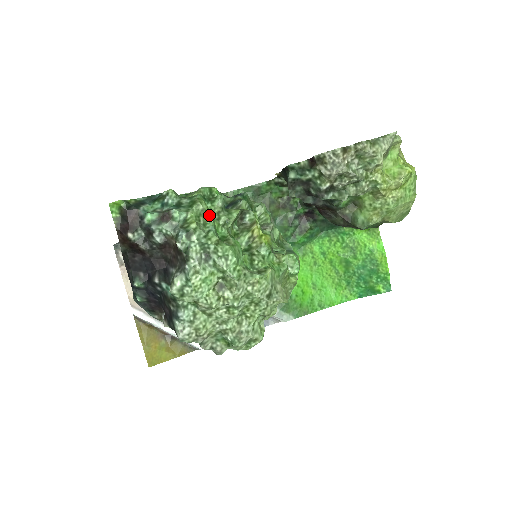
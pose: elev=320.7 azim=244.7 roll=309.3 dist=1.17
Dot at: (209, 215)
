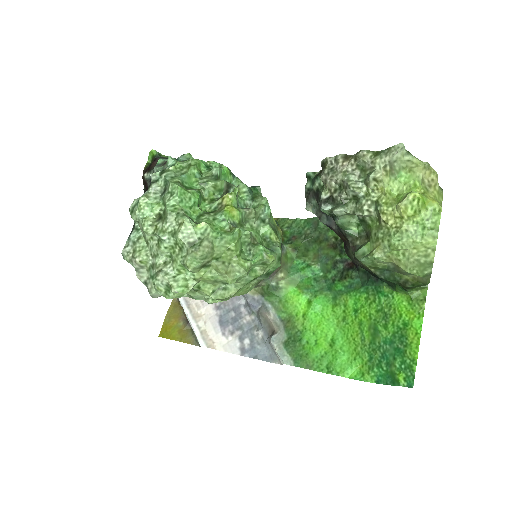
Dot at: (190, 168)
